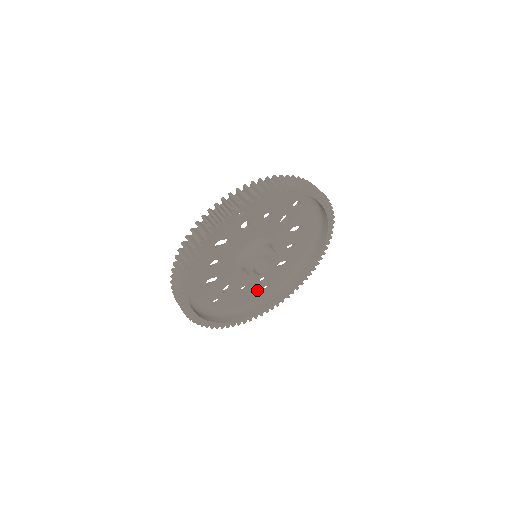
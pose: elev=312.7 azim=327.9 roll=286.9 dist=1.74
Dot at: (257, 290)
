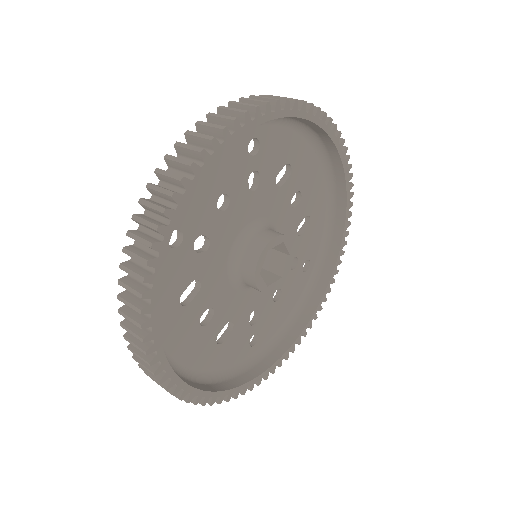
Dot at: (296, 279)
